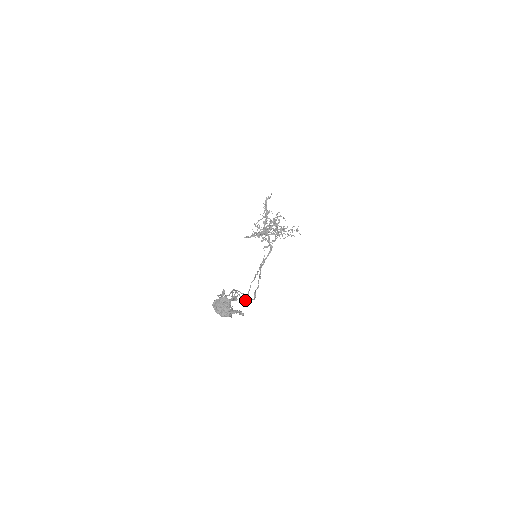
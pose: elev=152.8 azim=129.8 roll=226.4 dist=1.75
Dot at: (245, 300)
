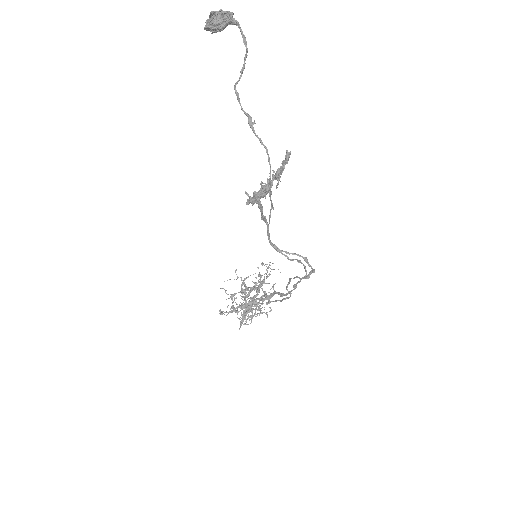
Dot at: (301, 256)
